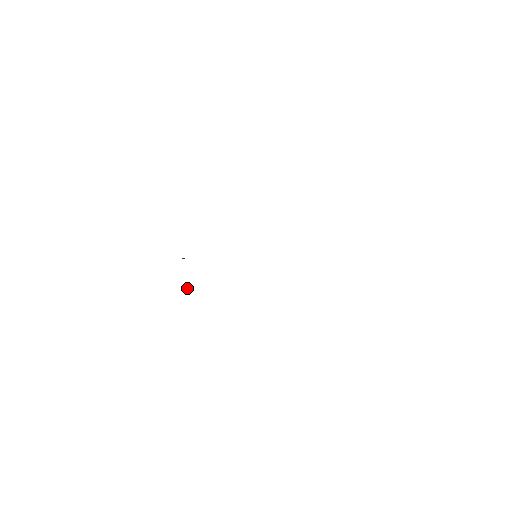
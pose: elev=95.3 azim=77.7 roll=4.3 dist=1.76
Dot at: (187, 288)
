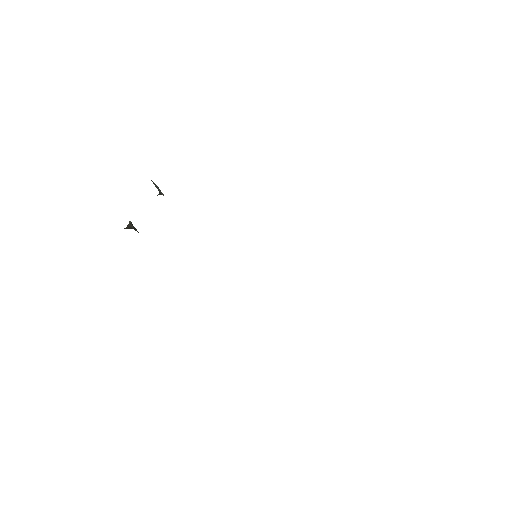
Dot at: occluded
